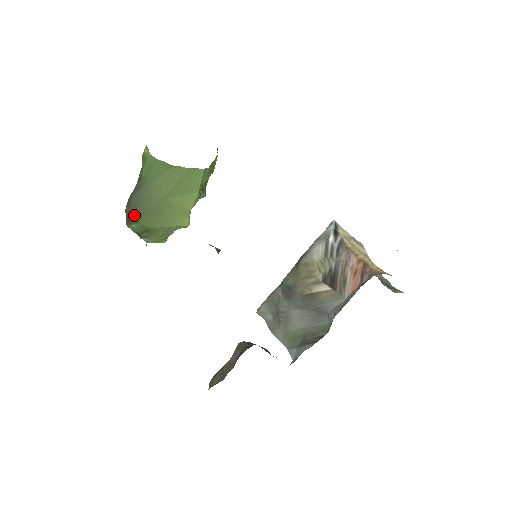
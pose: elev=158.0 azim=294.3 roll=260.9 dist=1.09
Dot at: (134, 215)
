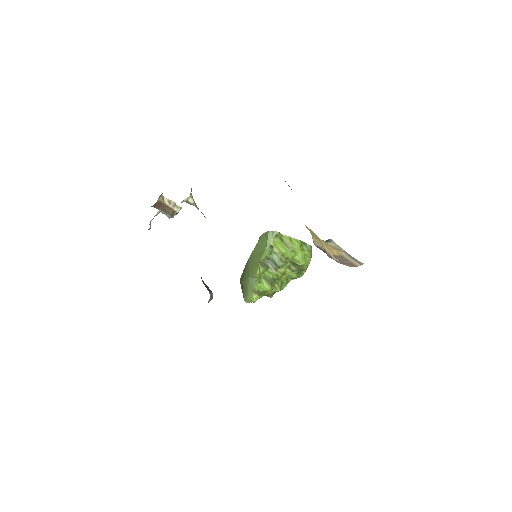
Dot at: occluded
